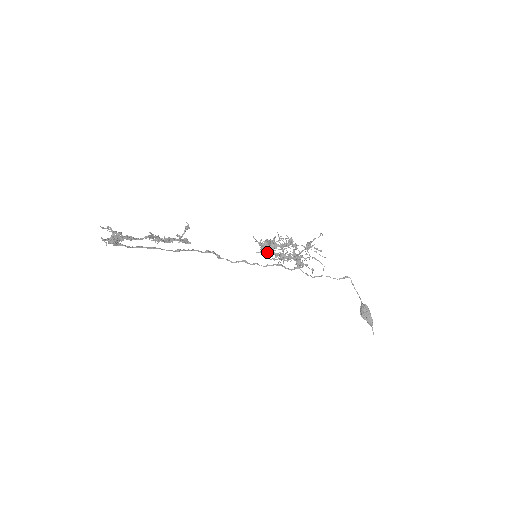
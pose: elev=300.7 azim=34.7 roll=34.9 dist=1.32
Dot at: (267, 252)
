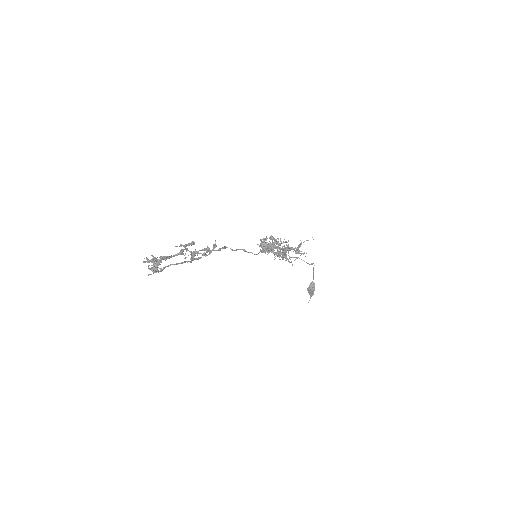
Dot at: (265, 249)
